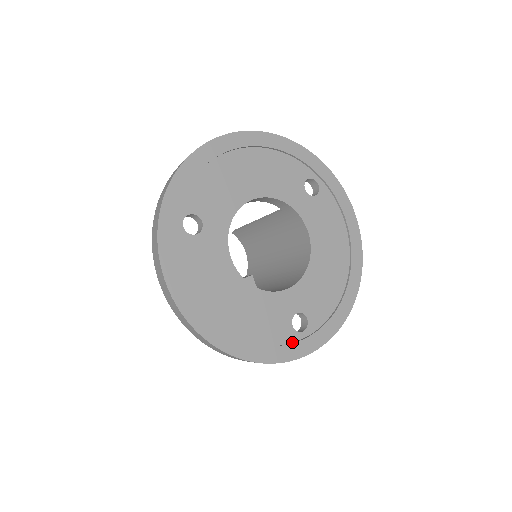
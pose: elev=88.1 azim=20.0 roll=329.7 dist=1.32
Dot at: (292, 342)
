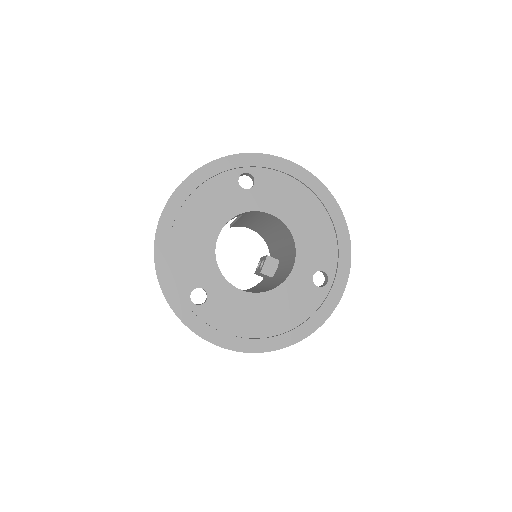
Dot at: (326, 296)
